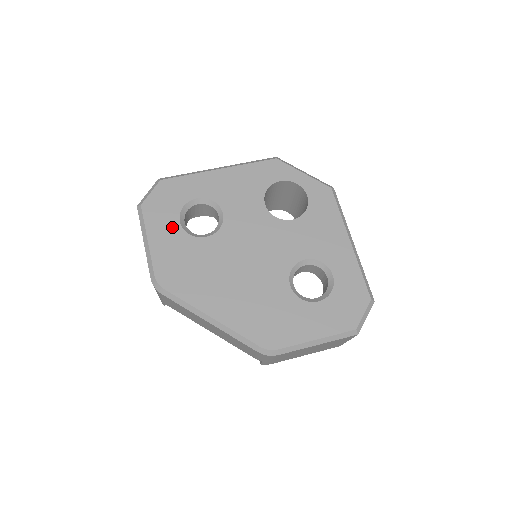
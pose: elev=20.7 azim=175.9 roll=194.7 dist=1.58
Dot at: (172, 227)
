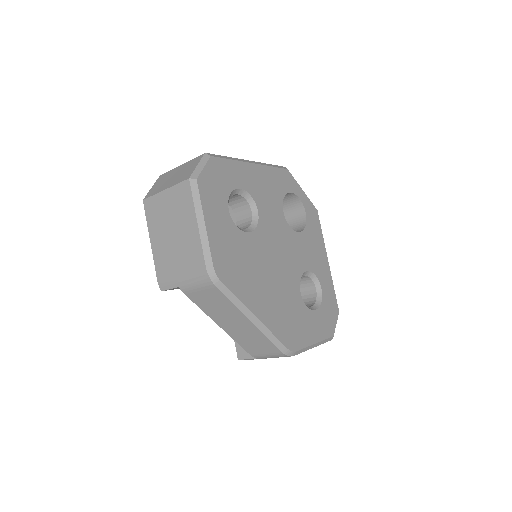
Dot at: (223, 214)
